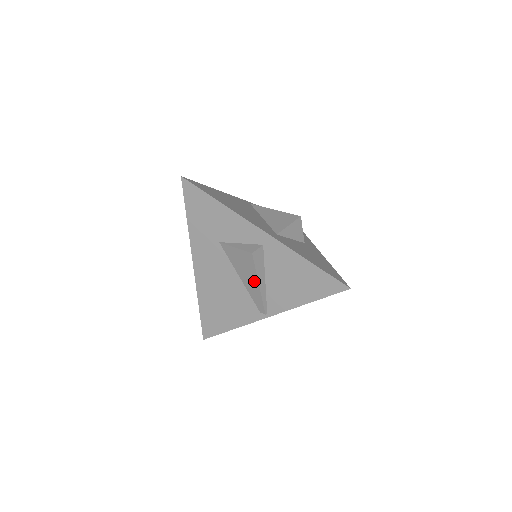
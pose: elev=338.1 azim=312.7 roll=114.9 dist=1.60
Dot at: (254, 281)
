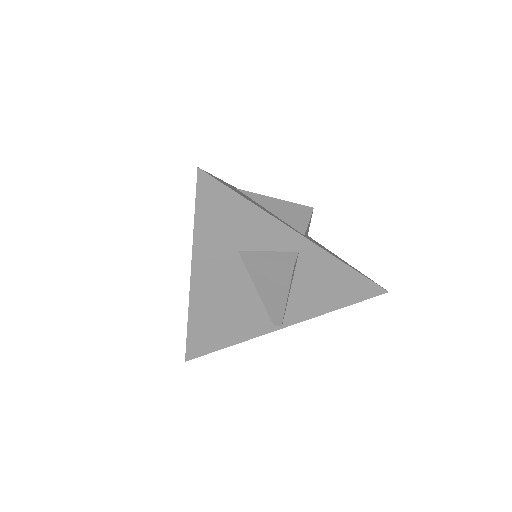
Dot at: (281, 294)
